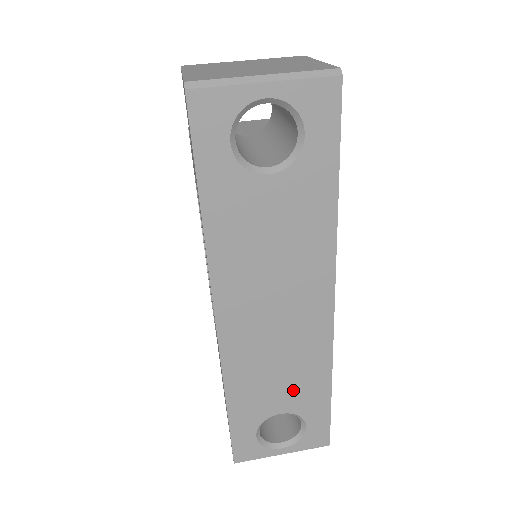
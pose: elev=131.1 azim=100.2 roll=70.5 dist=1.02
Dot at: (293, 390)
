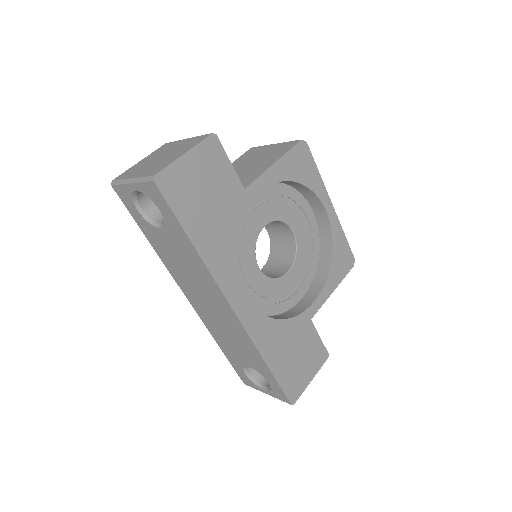
Dot at: (246, 355)
